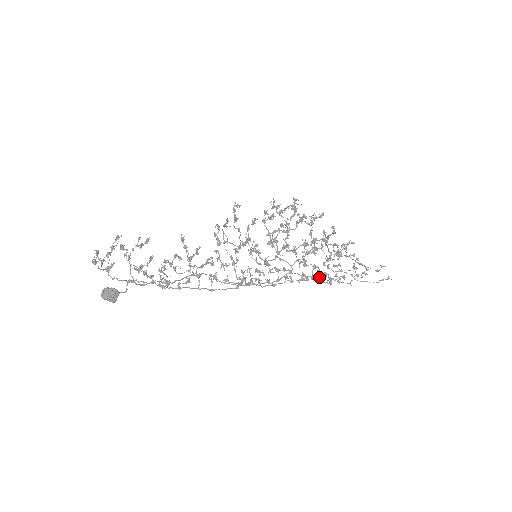
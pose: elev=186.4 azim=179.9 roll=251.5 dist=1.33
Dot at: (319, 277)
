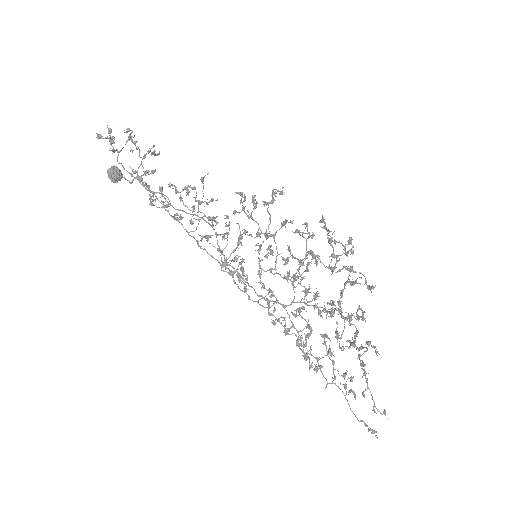
Dot at: (297, 340)
